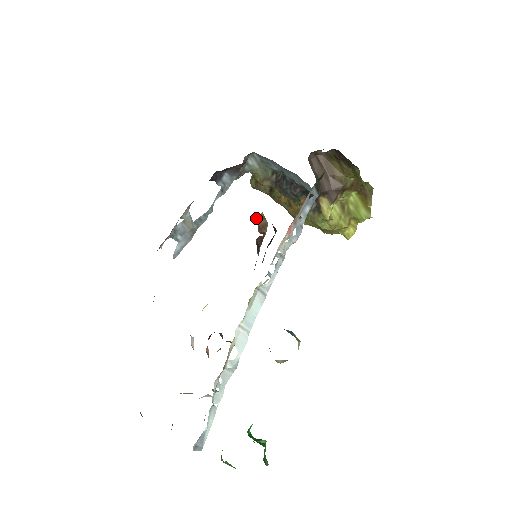
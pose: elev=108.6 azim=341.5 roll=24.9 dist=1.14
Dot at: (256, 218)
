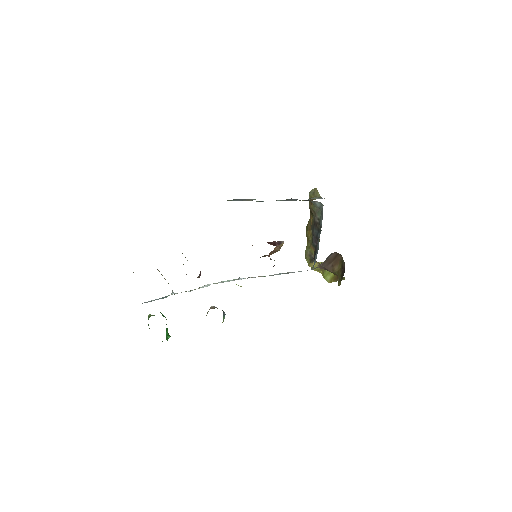
Dot at: (276, 247)
